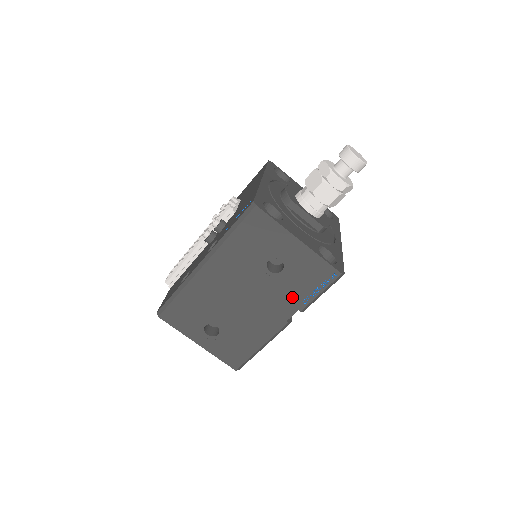
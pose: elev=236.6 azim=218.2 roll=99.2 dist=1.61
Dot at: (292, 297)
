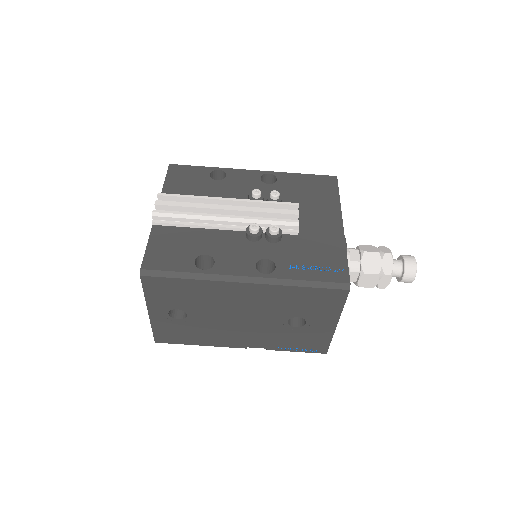
Dot at: (275, 341)
